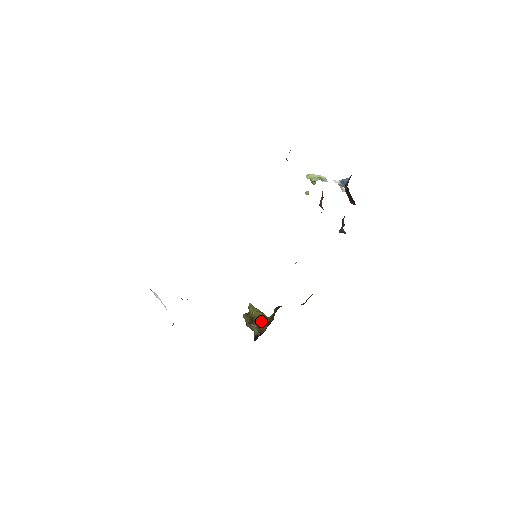
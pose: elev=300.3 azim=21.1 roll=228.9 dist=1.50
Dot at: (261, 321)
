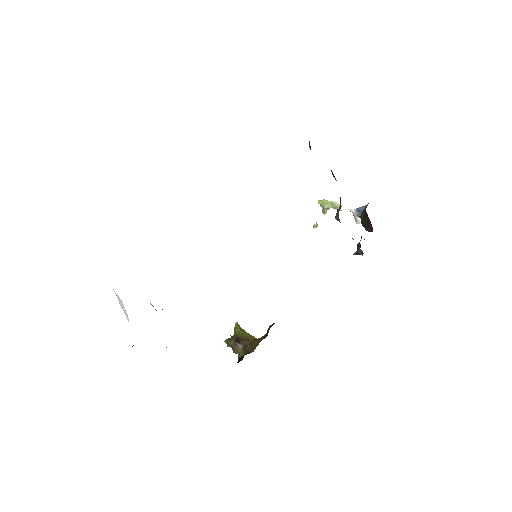
Dot at: (249, 341)
